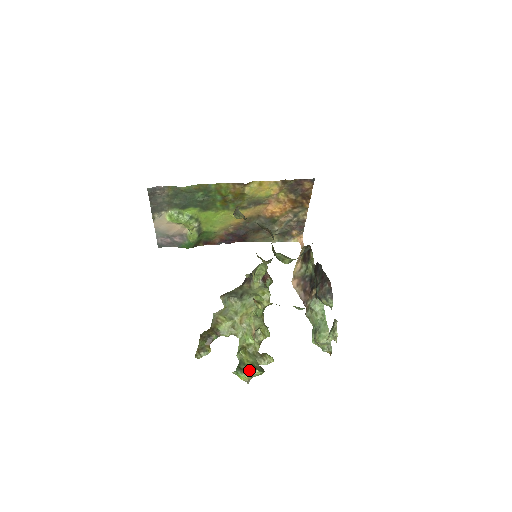
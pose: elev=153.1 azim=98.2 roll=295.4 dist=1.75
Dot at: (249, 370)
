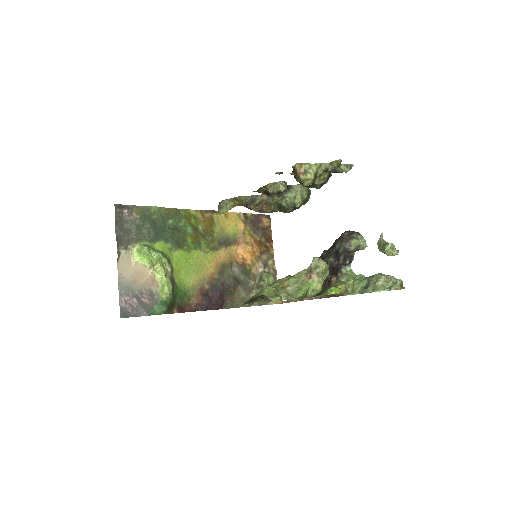
Dot at: (337, 283)
